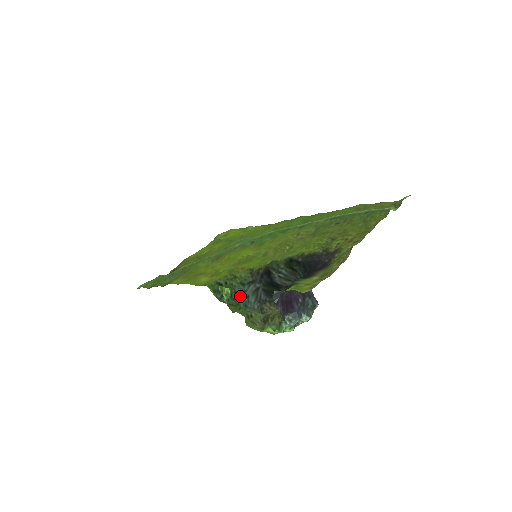
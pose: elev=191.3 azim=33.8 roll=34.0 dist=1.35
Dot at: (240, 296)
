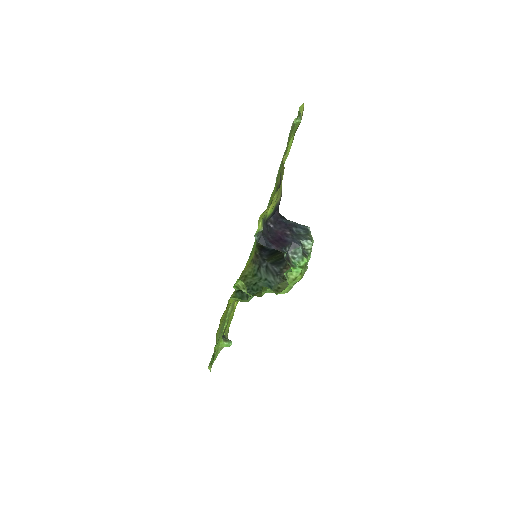
Dot at: (259, 284)
